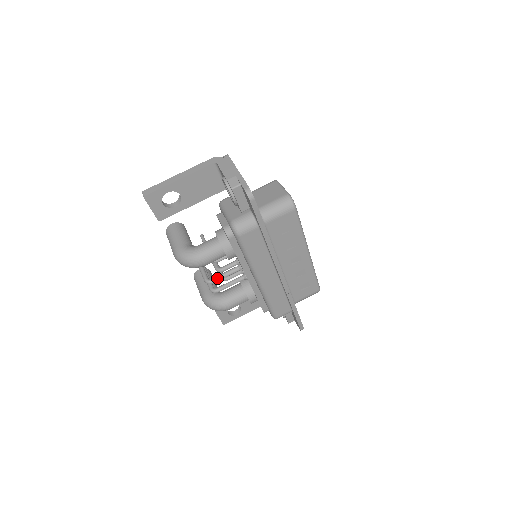
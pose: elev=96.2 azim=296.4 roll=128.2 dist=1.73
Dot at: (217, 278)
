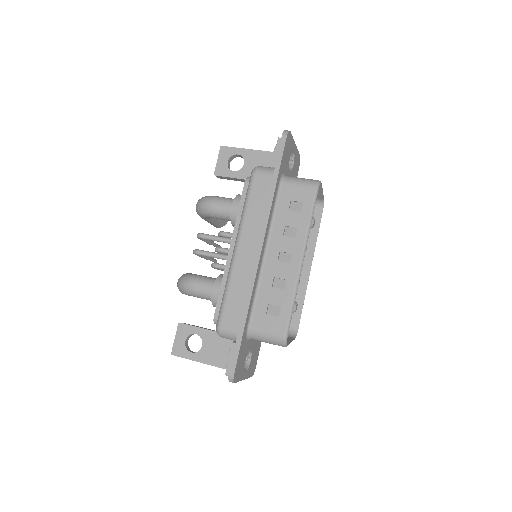
Dot at: (208, 234)
